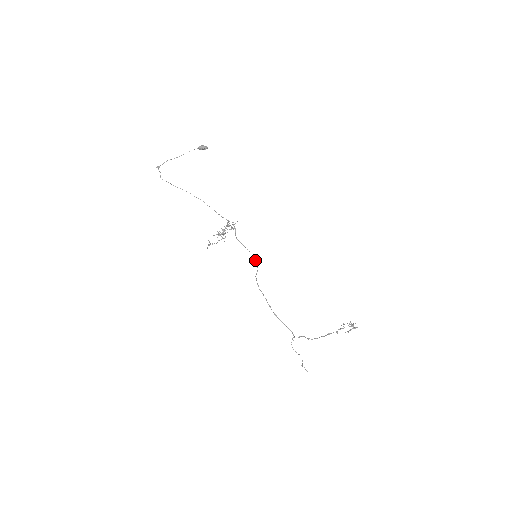
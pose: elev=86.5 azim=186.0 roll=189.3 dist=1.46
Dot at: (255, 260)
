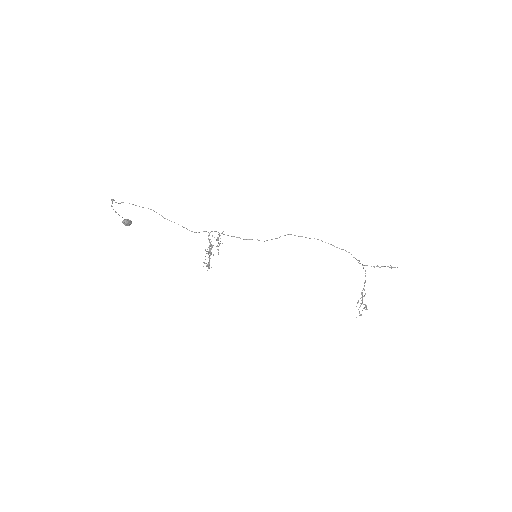
Dot at: (264, 241)
